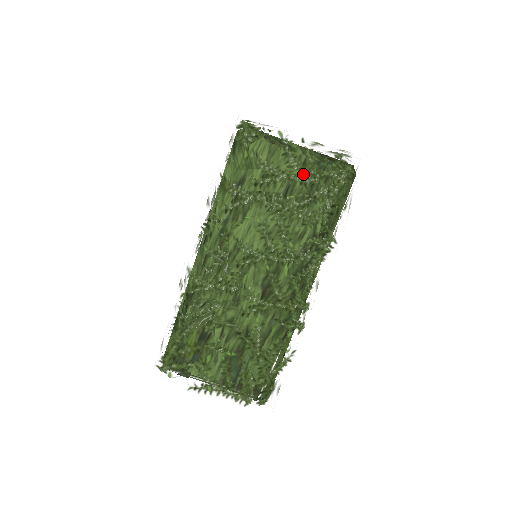
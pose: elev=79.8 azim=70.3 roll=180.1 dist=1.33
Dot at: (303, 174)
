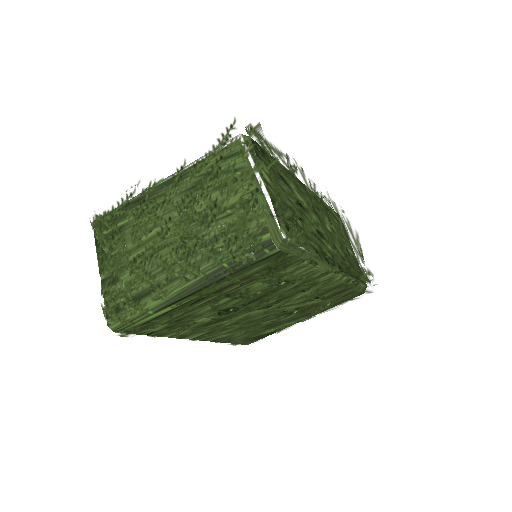
Dot at: (360, 249)
